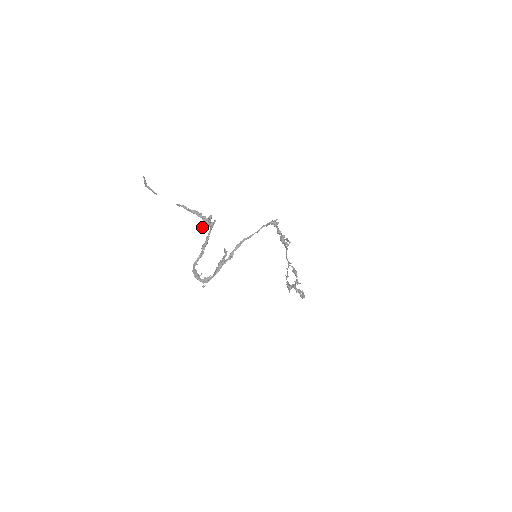
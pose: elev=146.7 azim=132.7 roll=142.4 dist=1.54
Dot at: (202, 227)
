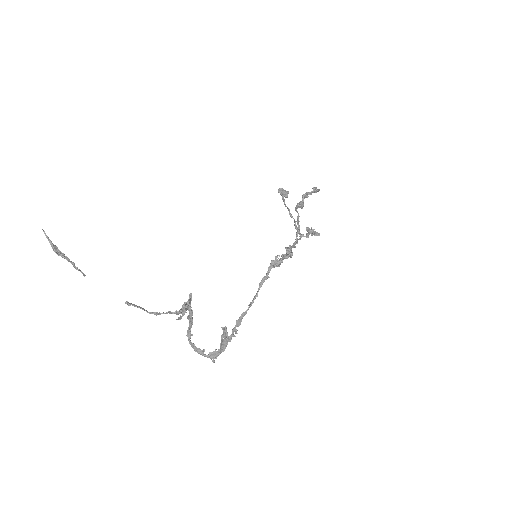
Dot at: (178, 319)
